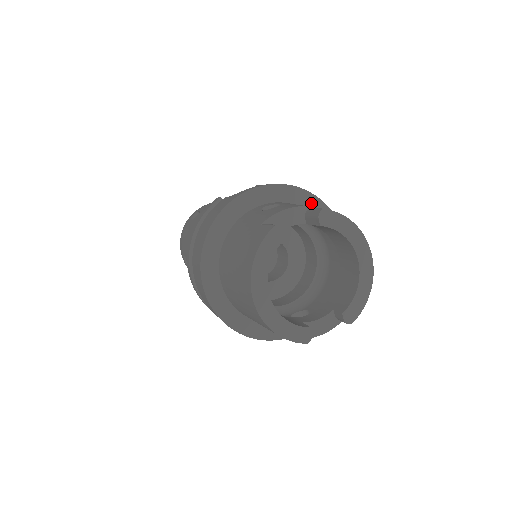
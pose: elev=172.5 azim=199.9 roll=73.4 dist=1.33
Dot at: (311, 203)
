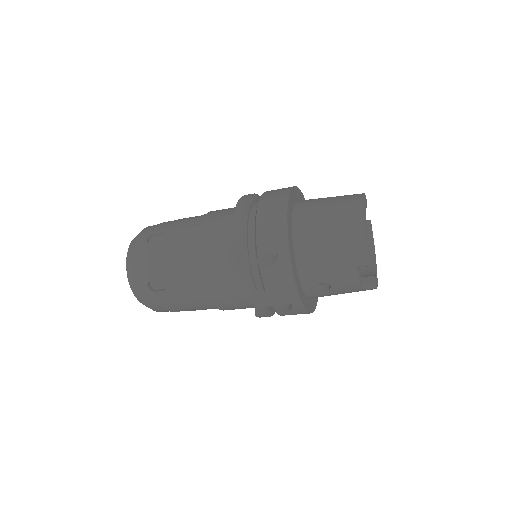
Dot at: occluded
